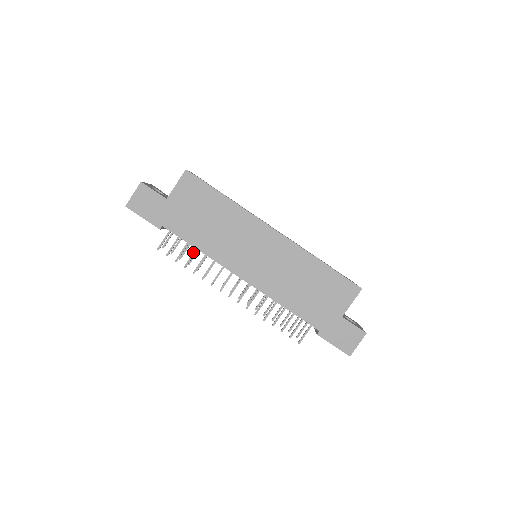
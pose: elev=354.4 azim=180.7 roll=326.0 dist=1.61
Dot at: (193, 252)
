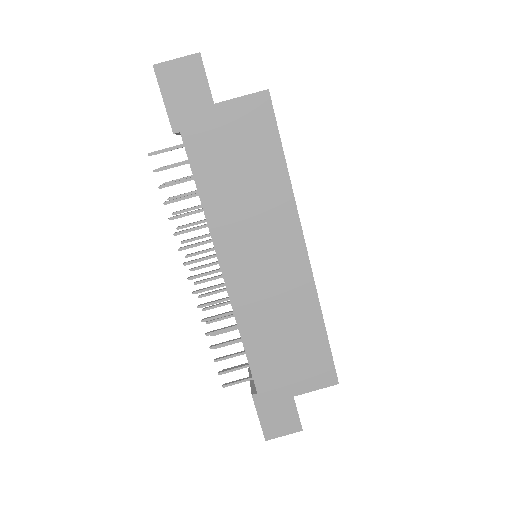
Dot at: occluded
